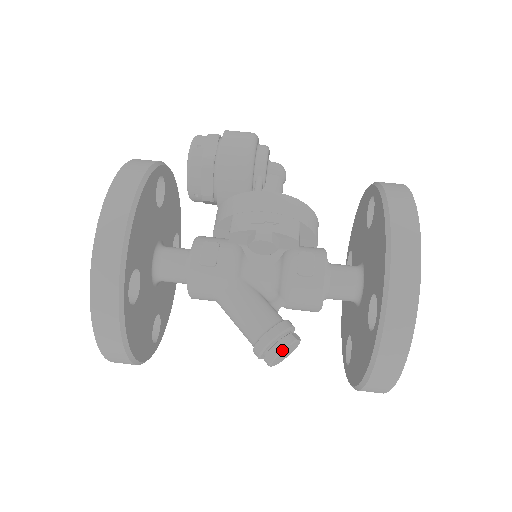
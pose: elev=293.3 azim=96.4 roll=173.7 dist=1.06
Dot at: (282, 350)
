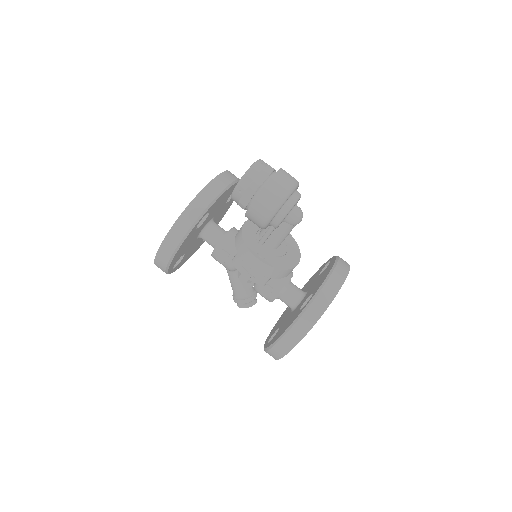
Dot at: occluded
